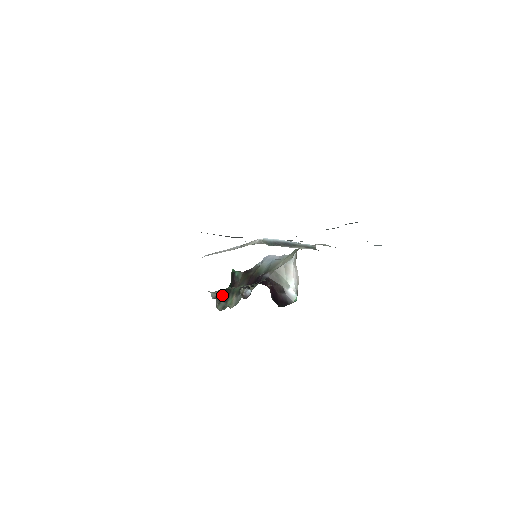
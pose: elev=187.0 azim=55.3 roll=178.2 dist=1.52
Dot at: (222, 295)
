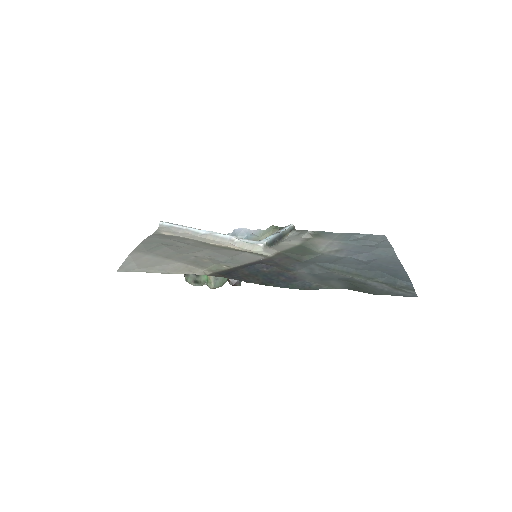
Dot at: occluded
